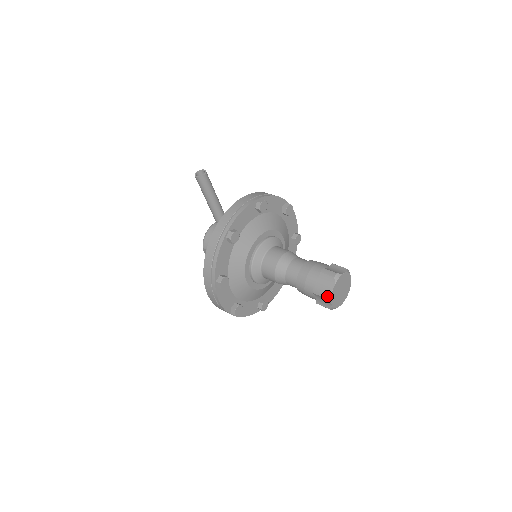
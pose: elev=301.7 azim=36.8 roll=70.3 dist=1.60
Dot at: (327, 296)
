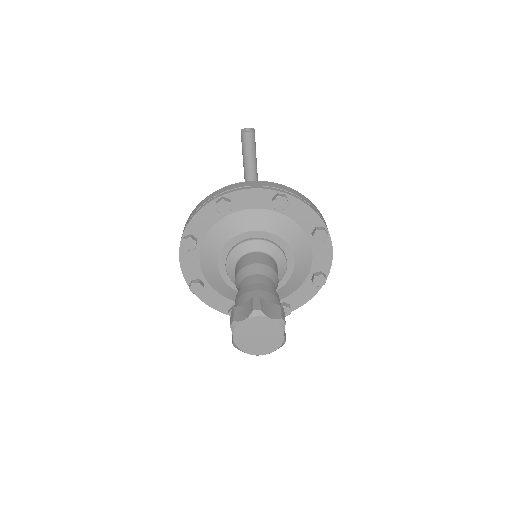
Dot at: (232, 324)
